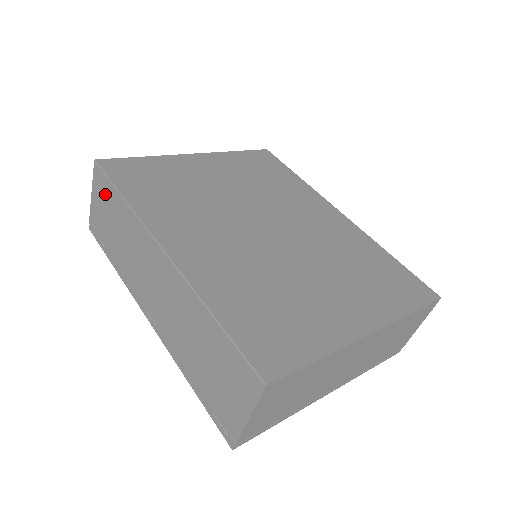
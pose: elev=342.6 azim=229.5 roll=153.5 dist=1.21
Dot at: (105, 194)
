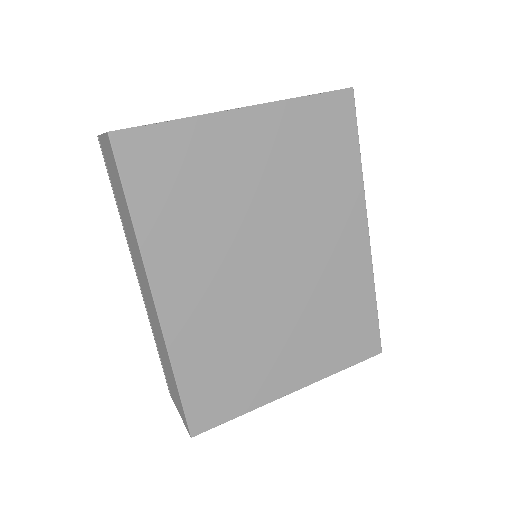
Dot at: (115, 172)
